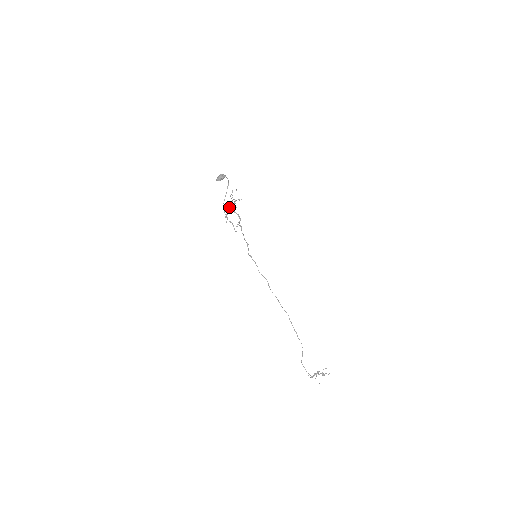
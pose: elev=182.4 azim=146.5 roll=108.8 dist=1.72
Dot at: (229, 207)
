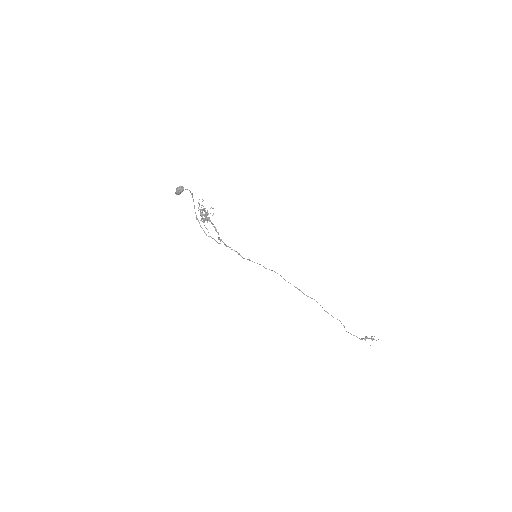
Dot at: occluded
